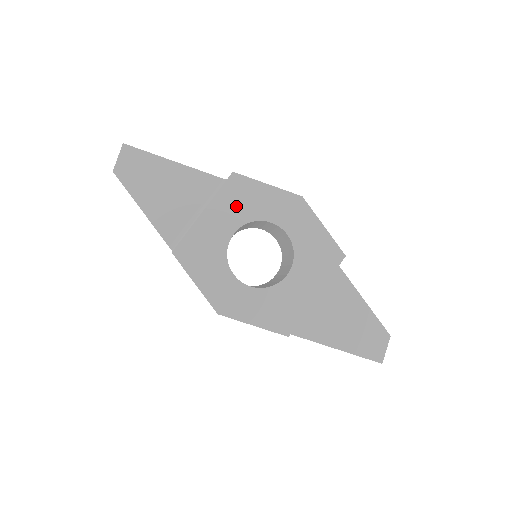
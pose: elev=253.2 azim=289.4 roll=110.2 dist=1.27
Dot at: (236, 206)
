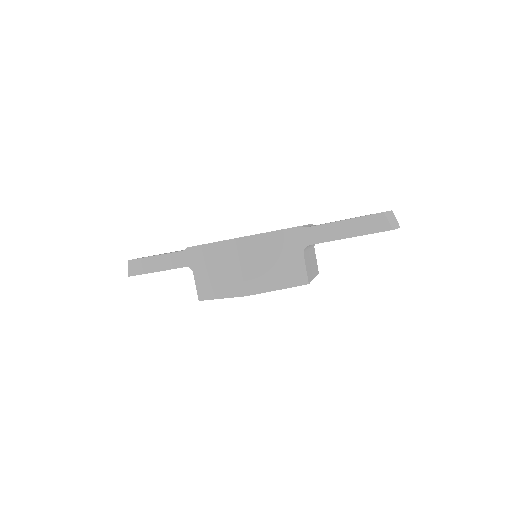
Dot at: occluded
